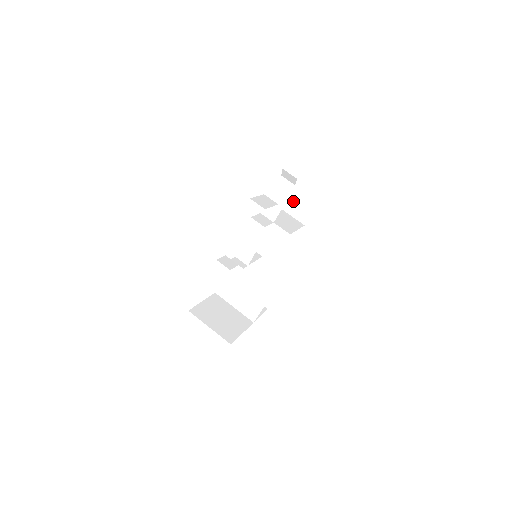
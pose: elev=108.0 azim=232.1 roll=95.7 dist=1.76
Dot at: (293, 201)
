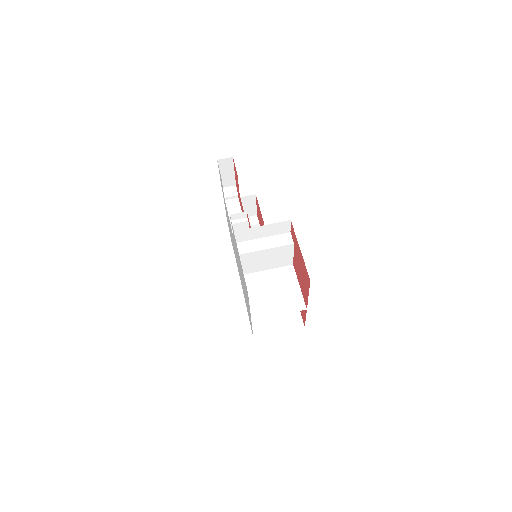
Dot at: occluded
